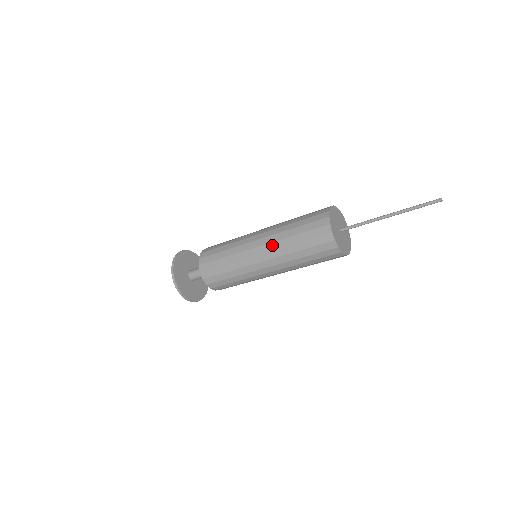
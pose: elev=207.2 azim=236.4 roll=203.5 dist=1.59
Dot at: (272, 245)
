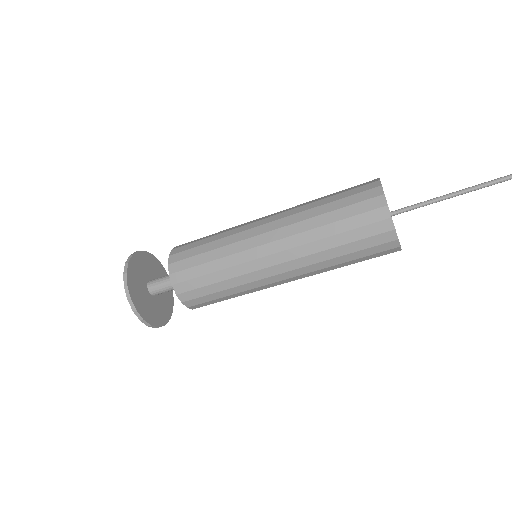
Dot at: (288, 219)
